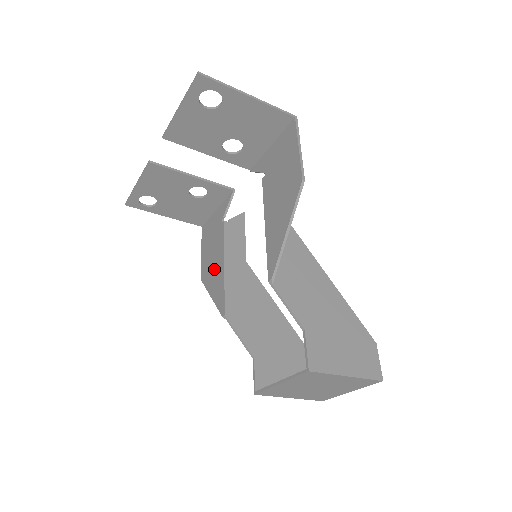
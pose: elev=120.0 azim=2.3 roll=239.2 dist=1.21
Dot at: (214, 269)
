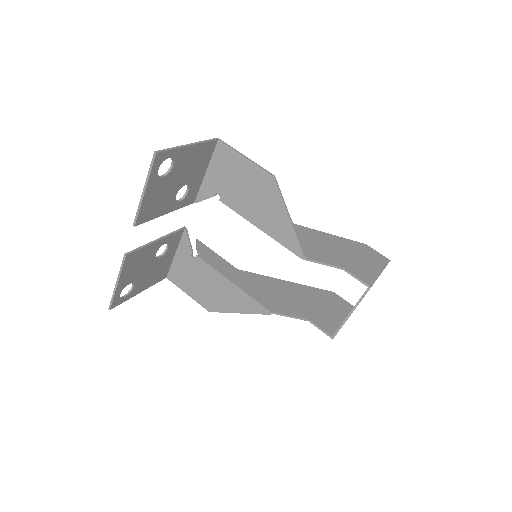
Dot at: (221, 294)
